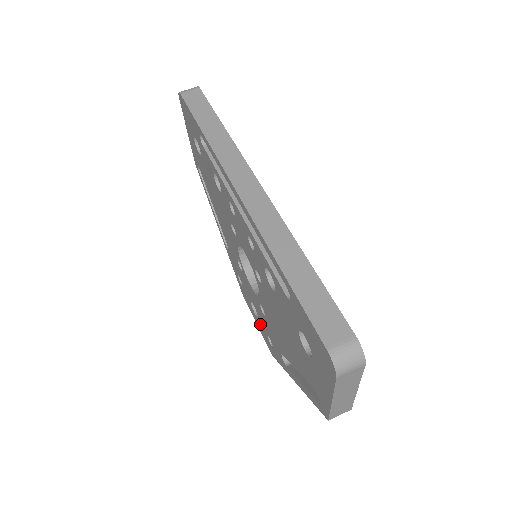
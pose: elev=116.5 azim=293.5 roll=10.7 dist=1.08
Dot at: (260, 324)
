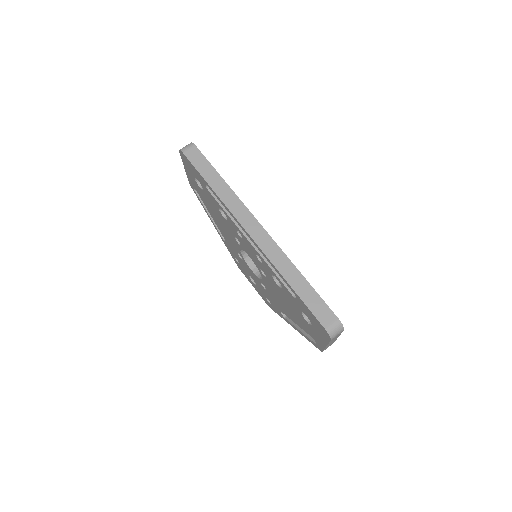
Dot at: (258, 289)
